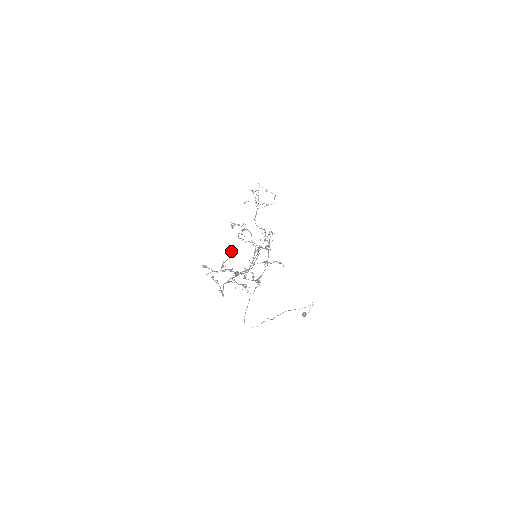
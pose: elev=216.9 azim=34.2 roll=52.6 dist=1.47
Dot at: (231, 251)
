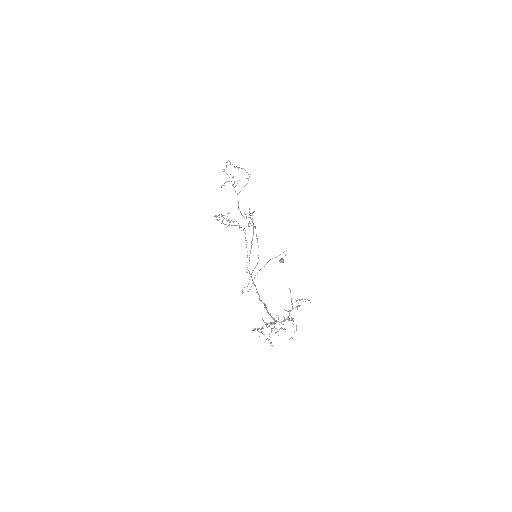
Dot at: occluded
